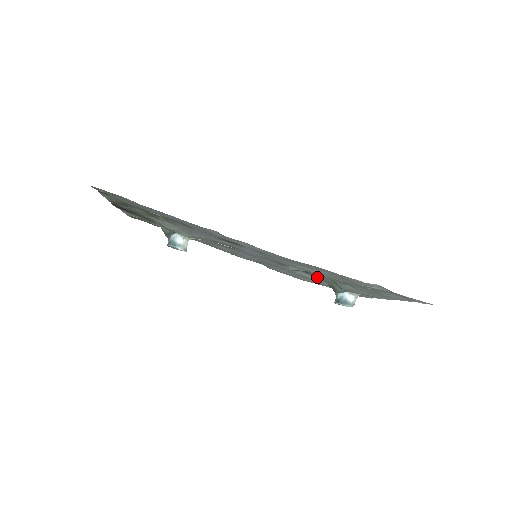
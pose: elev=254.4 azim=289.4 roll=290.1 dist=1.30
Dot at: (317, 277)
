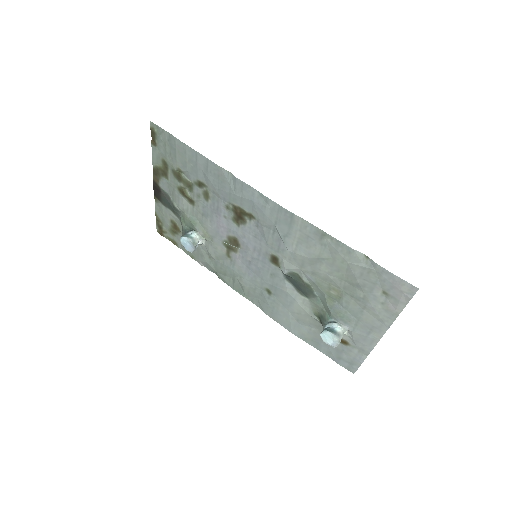
Dot at: (308, 302)
